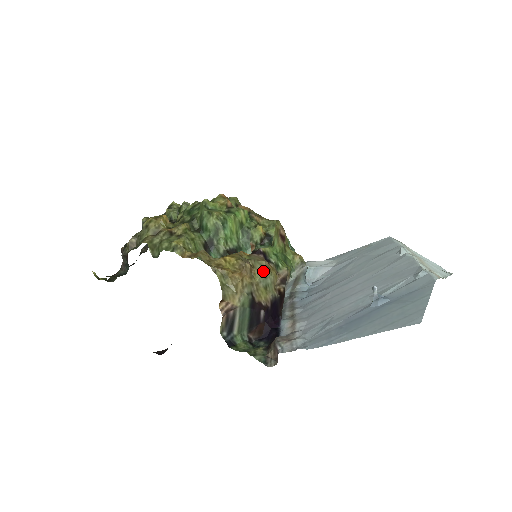
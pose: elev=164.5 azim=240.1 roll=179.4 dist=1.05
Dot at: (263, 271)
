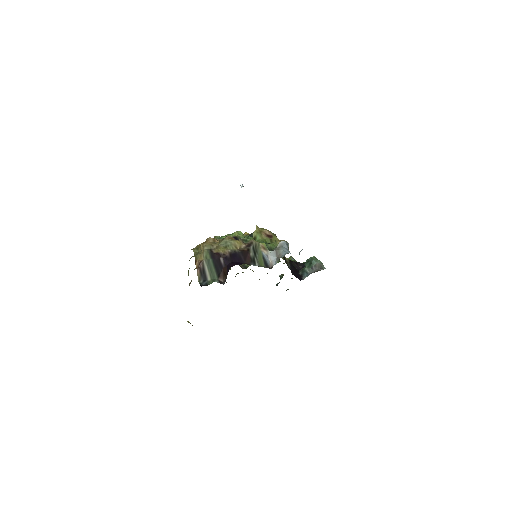
Dot at: (224, 239)
